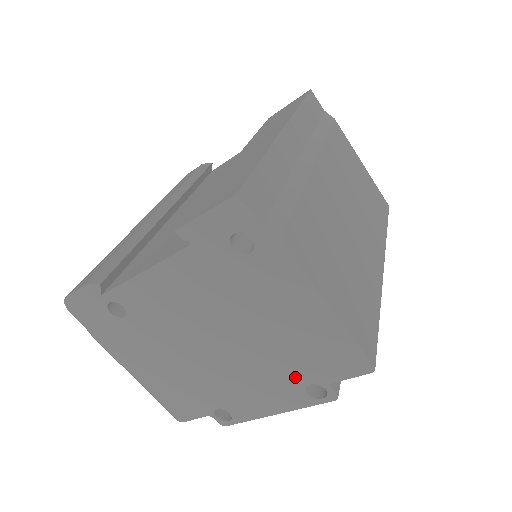
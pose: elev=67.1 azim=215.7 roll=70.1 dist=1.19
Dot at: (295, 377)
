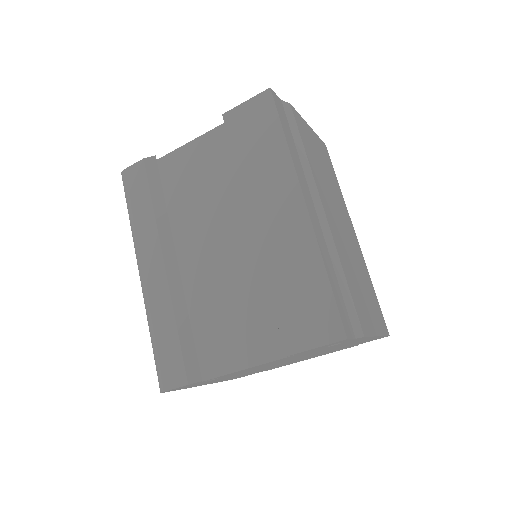
Dot at: (335, 350)
